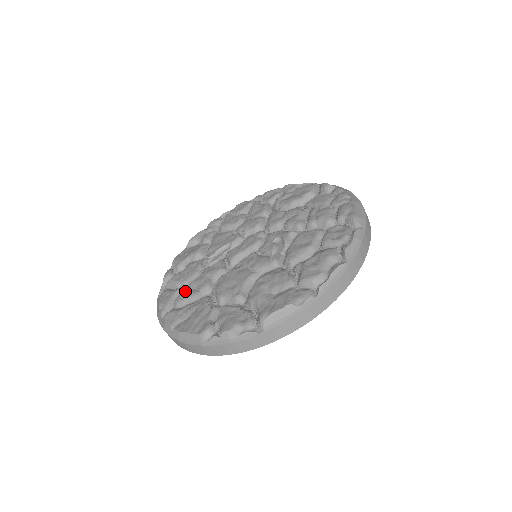
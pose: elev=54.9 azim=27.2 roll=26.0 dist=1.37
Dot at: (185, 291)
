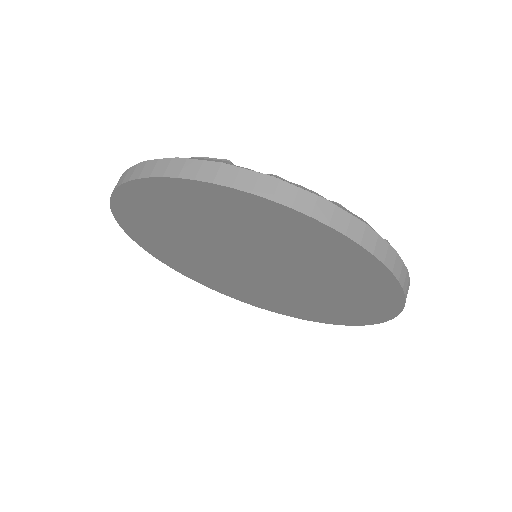
Dot at: occluded
